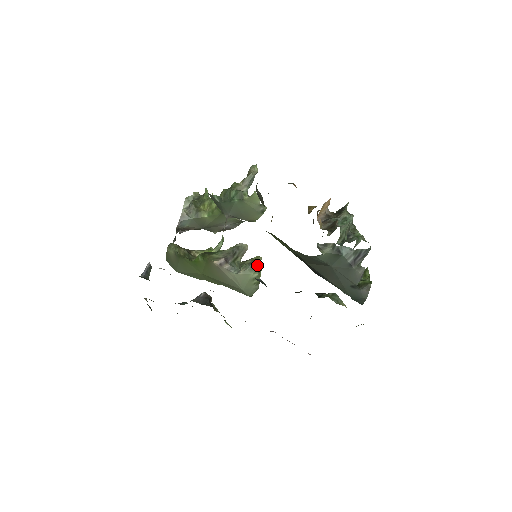
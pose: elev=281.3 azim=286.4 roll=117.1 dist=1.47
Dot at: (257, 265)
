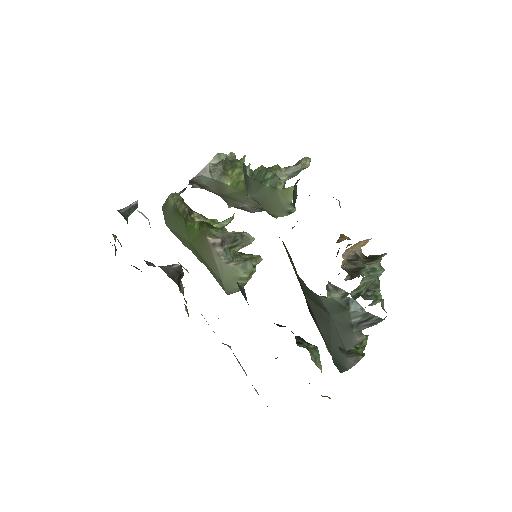
Dot at: (252, 266)
